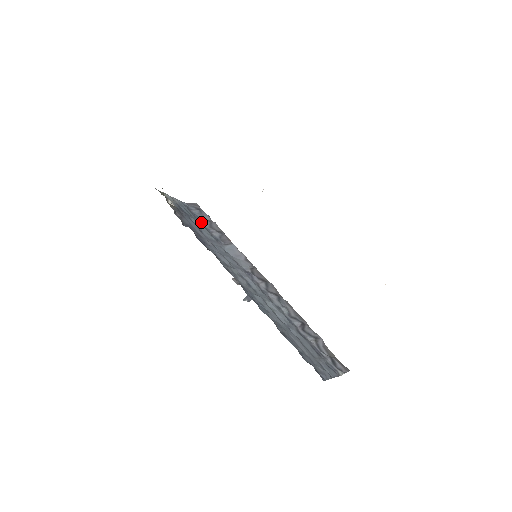
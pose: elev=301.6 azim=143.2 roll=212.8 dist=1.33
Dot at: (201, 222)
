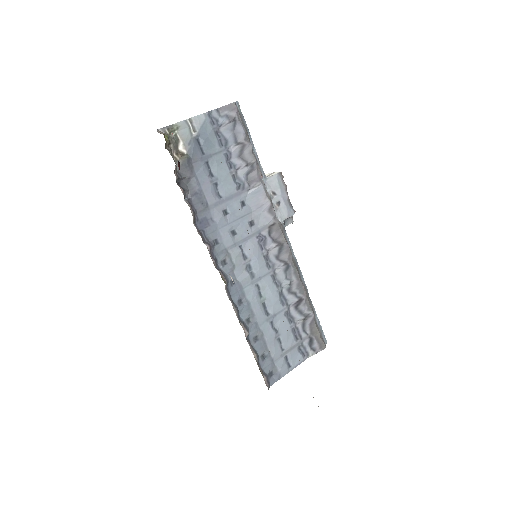
Dot at: (227, 153)
